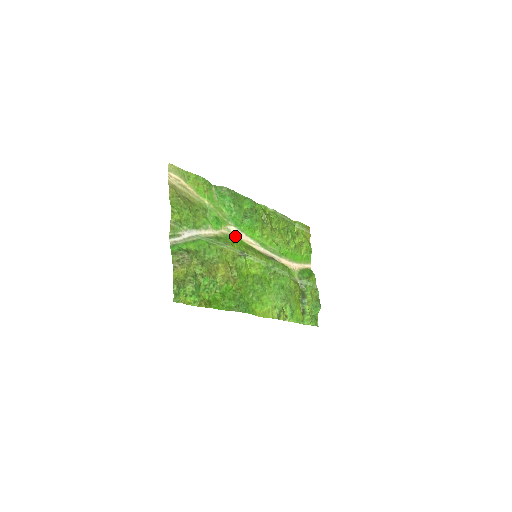
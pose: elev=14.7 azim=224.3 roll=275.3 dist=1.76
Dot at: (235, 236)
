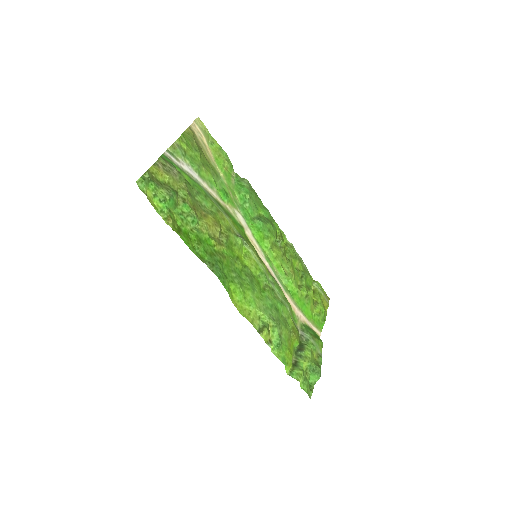
Dot at: (239, 223)
